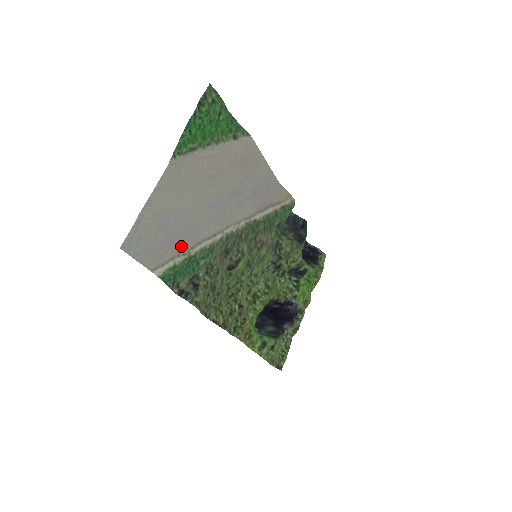
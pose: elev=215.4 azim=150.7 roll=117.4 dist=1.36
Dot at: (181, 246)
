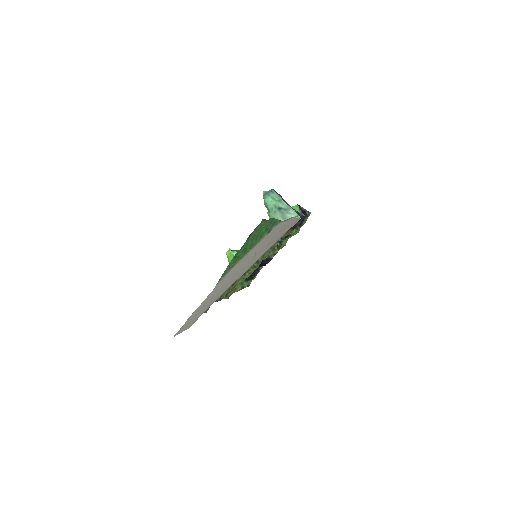
Dot at: (208, 306)
